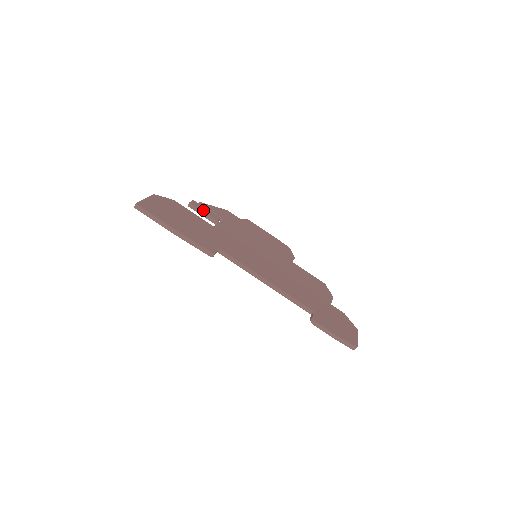
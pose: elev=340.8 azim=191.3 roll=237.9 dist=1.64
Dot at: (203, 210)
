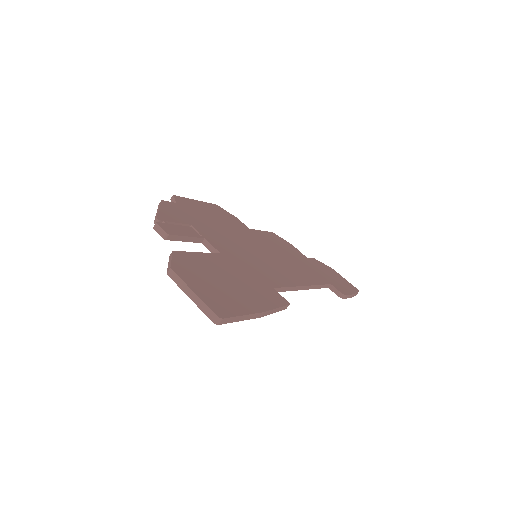
Dot at: (181, 233)
